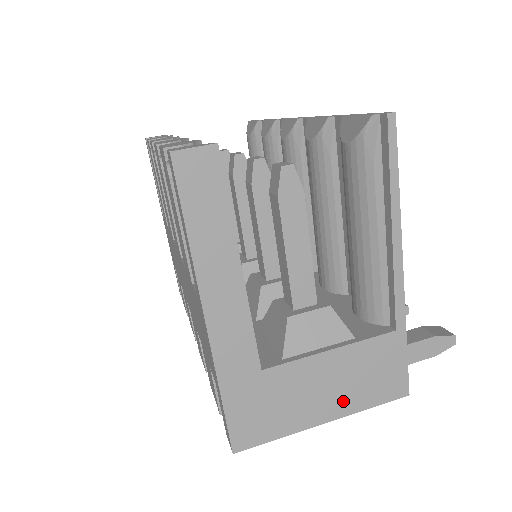
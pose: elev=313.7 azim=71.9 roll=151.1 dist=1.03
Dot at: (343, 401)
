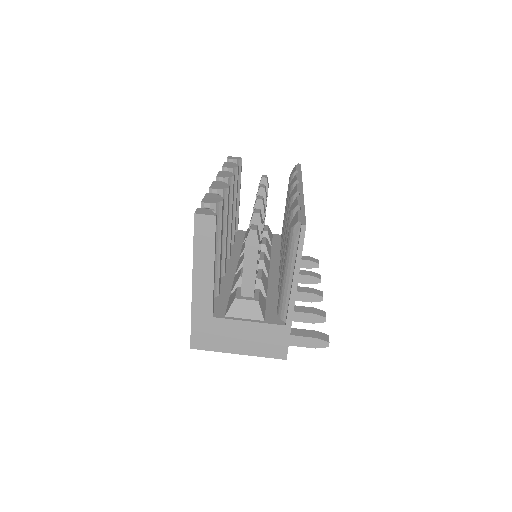
Dot at: (250, 348)
